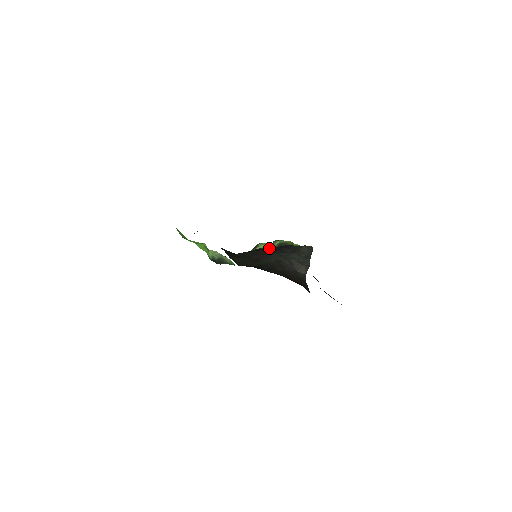
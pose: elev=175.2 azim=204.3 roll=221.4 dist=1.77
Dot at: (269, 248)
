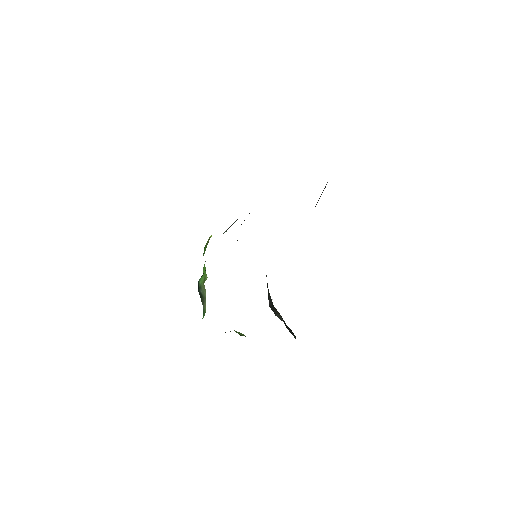
Dot at: occluded
